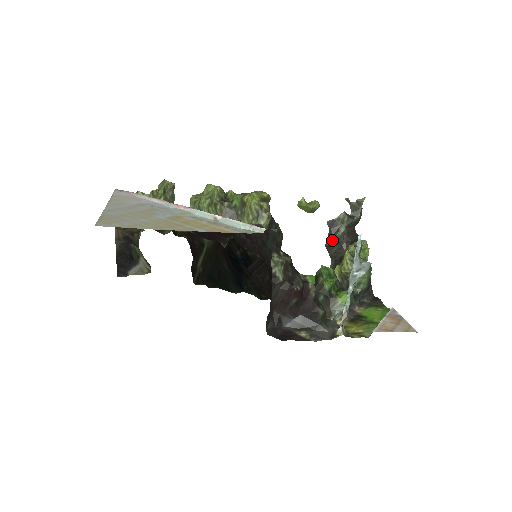
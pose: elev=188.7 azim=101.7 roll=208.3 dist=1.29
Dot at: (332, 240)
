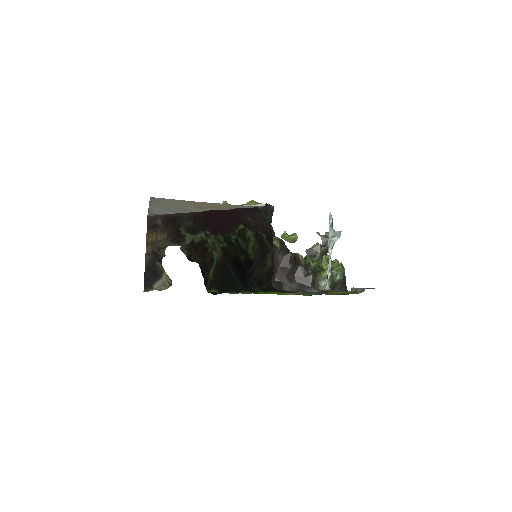
Dot at: occluded
